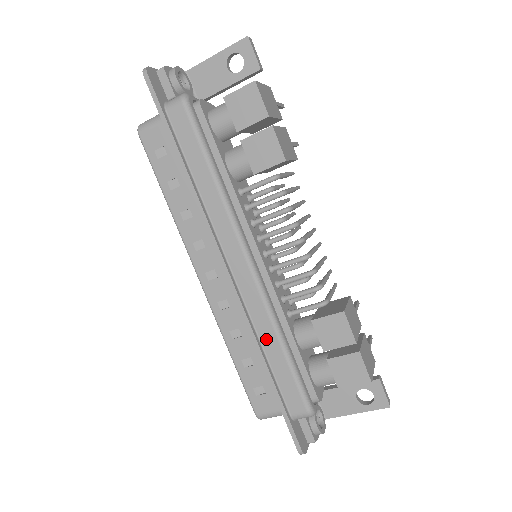
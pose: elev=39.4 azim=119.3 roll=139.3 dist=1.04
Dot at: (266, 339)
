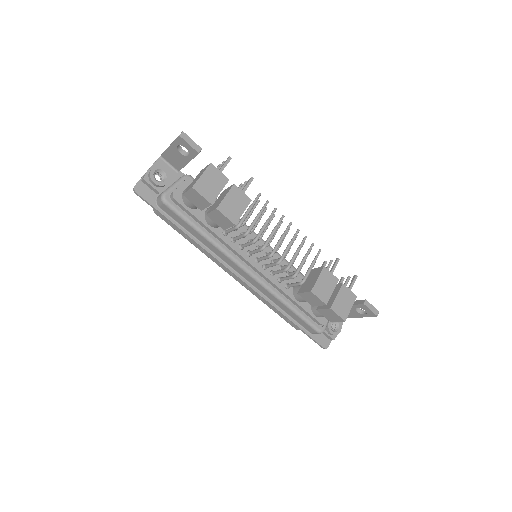
Dot at: (278, 304)
